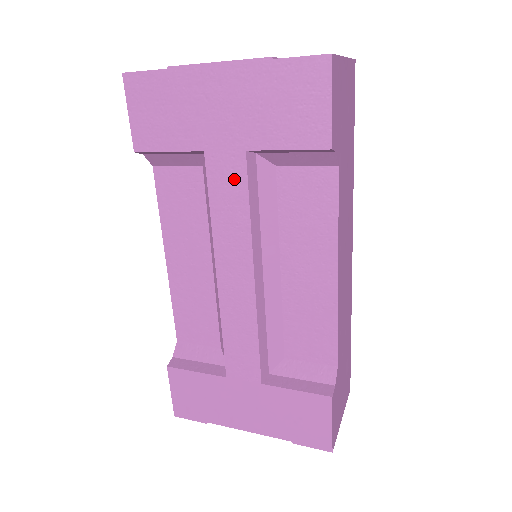
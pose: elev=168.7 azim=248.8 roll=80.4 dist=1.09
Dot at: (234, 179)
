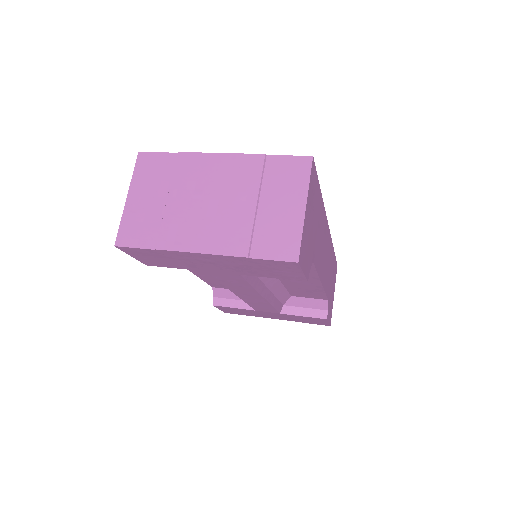
Dot at: (235, 279)
